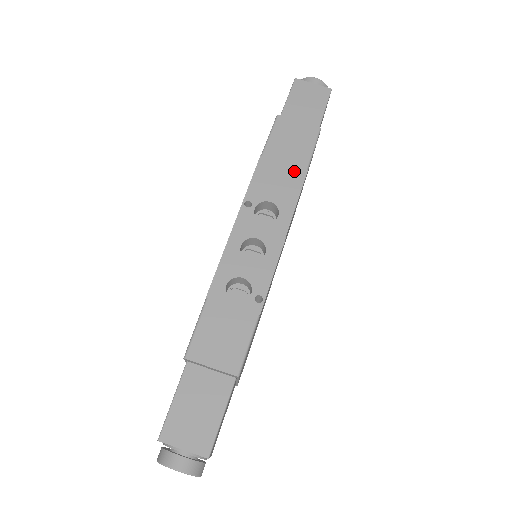
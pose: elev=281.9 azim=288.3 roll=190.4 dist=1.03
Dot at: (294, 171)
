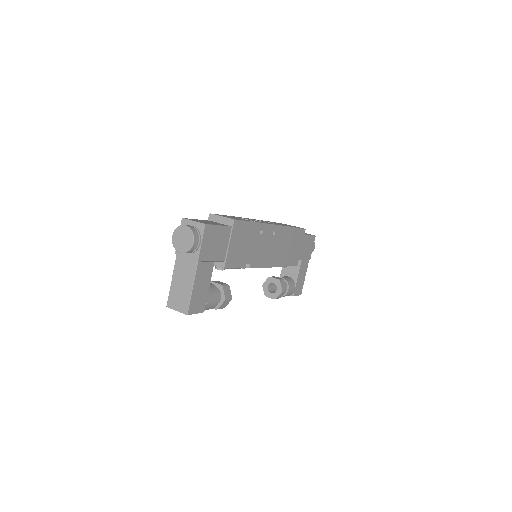
Dot at: (287, 225)
